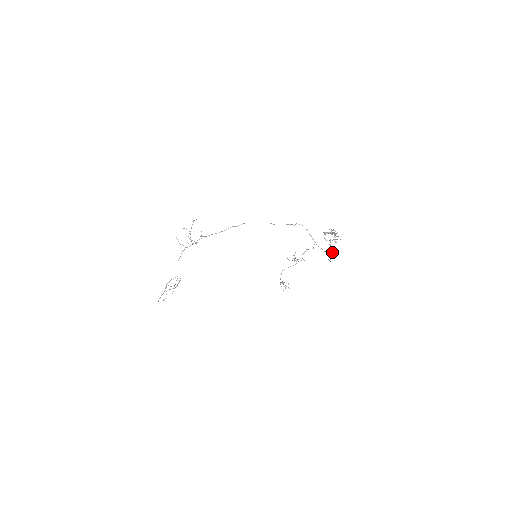
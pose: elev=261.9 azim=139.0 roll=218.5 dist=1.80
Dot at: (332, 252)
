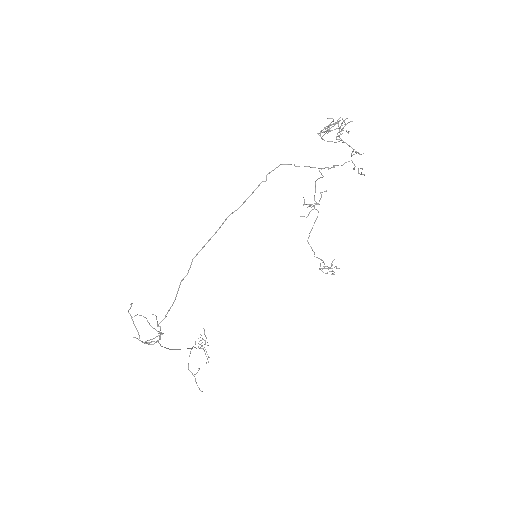
Dot at: occluded
